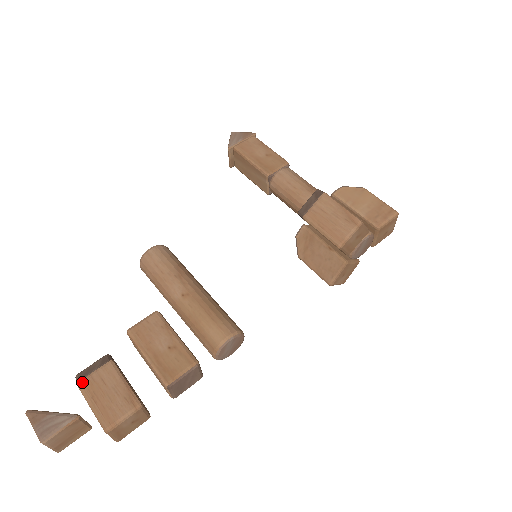
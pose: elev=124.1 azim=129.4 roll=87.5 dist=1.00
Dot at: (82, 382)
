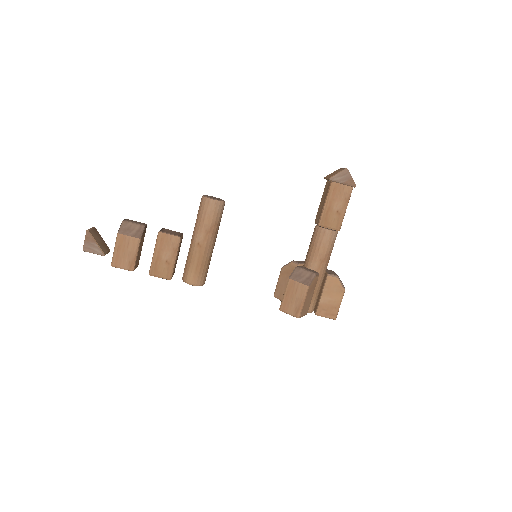
Dot at: (120, 235)
